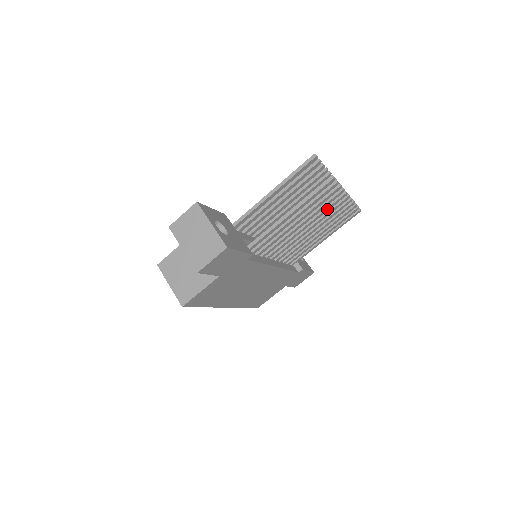
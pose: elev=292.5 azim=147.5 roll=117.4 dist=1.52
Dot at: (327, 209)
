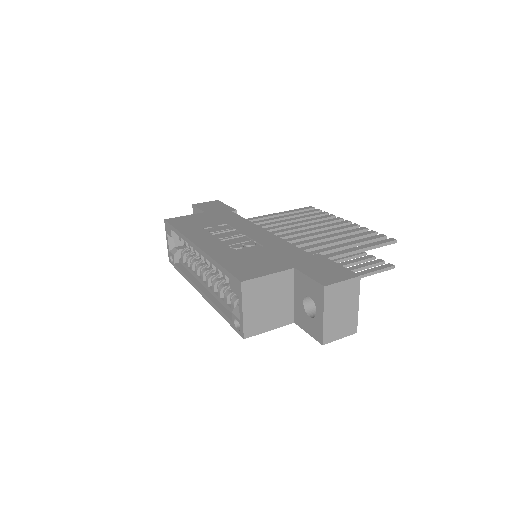
Dot at: occluded
